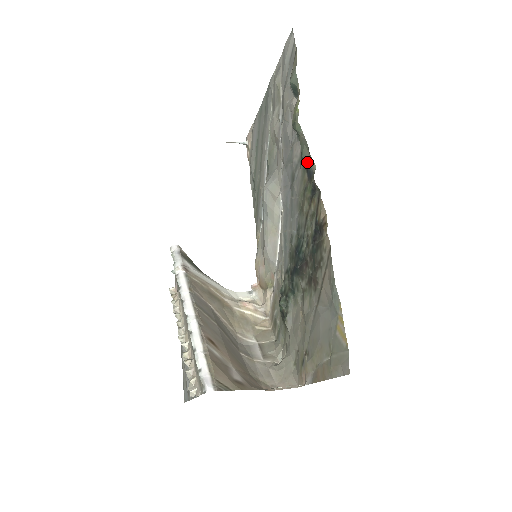
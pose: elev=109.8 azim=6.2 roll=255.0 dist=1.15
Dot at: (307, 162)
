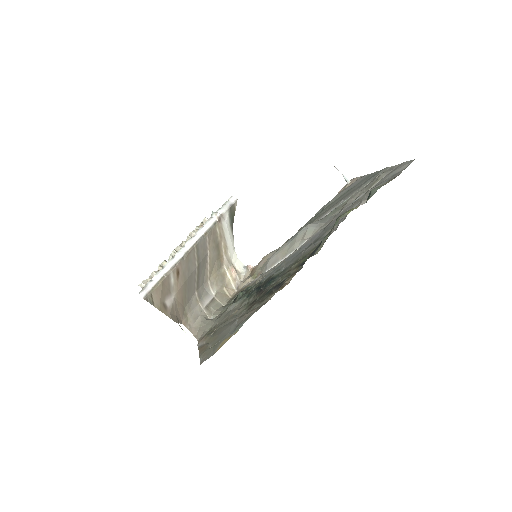
Dot at: (320, 245)
